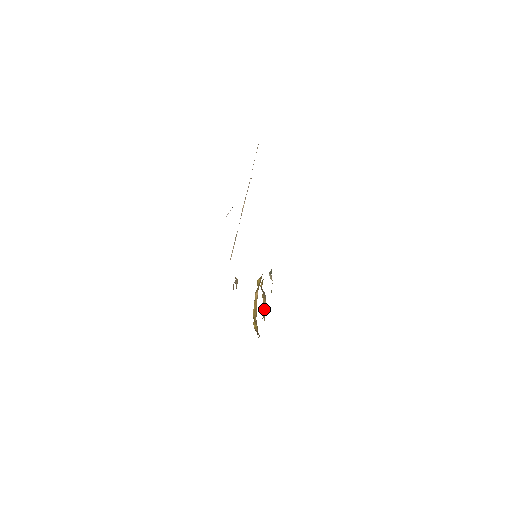
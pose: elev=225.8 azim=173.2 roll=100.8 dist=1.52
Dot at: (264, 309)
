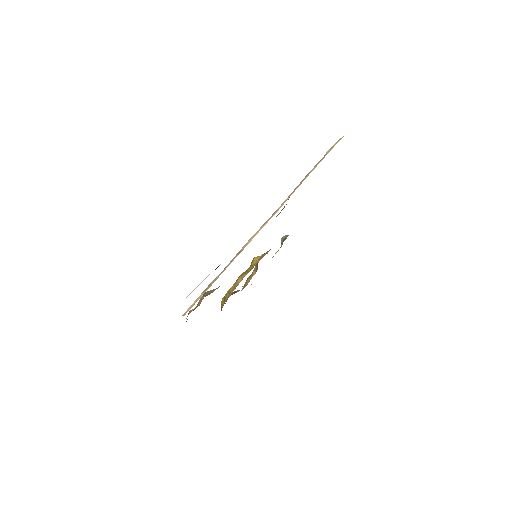
Dot at: (250, 278)
